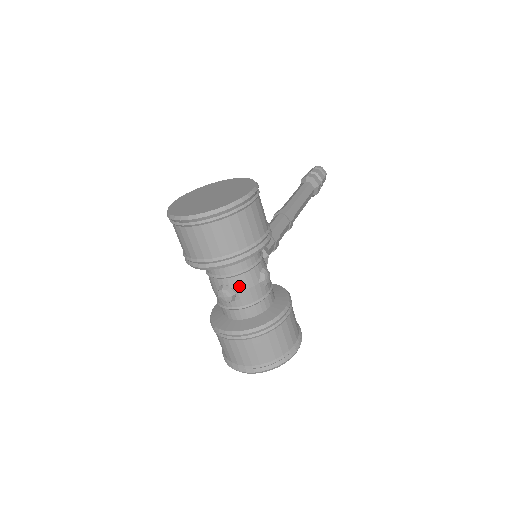
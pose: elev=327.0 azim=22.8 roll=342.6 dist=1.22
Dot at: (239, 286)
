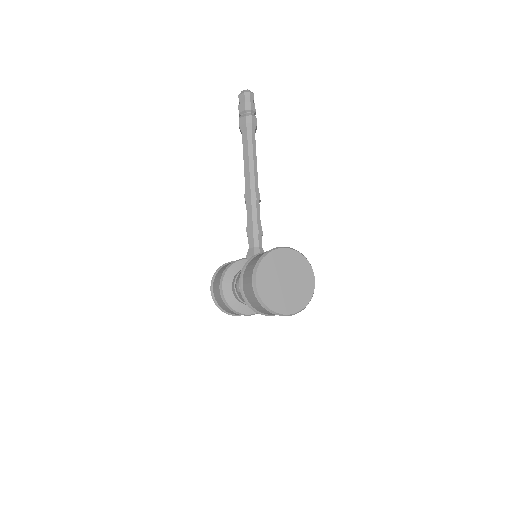
Dot at: occluded
